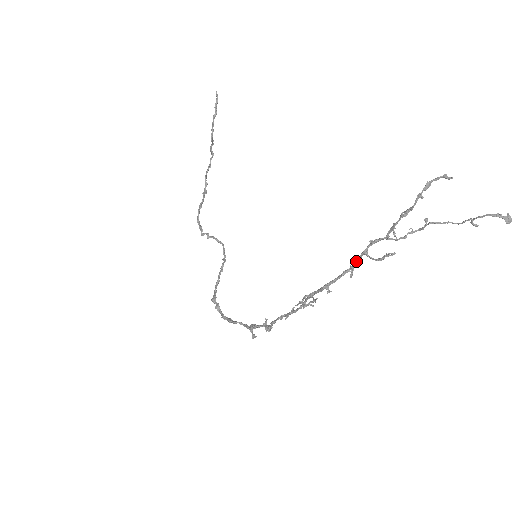
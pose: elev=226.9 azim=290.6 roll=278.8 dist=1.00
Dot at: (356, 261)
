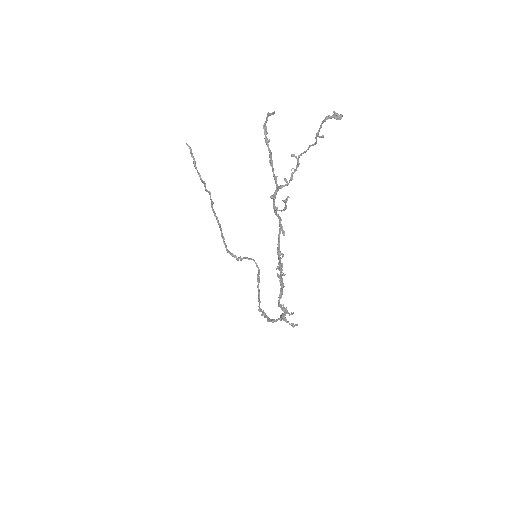
Dot at: (279, 219)
